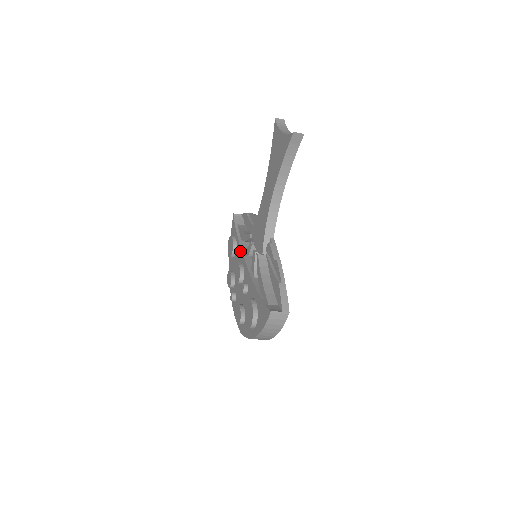
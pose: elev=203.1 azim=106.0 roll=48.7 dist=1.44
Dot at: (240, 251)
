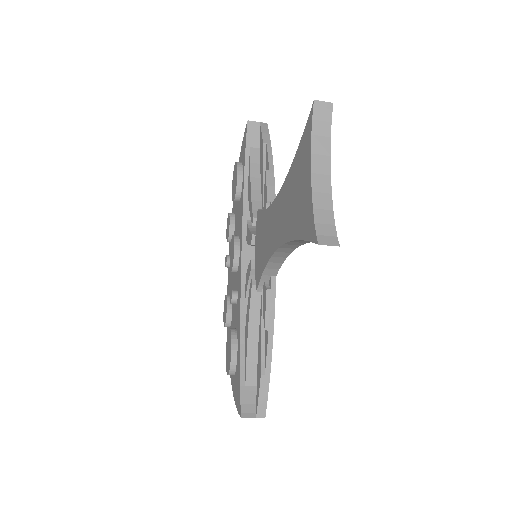
Dot at: (241, 218)
